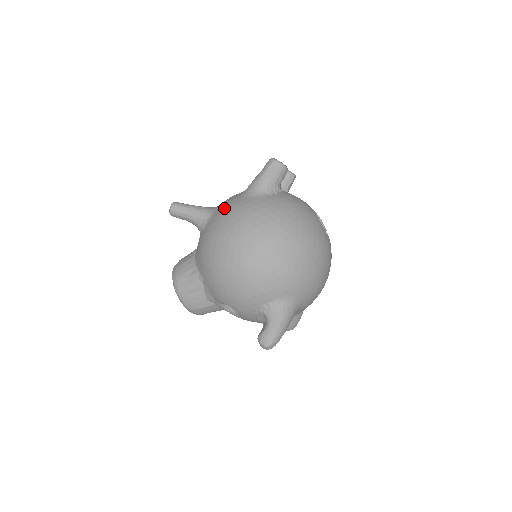
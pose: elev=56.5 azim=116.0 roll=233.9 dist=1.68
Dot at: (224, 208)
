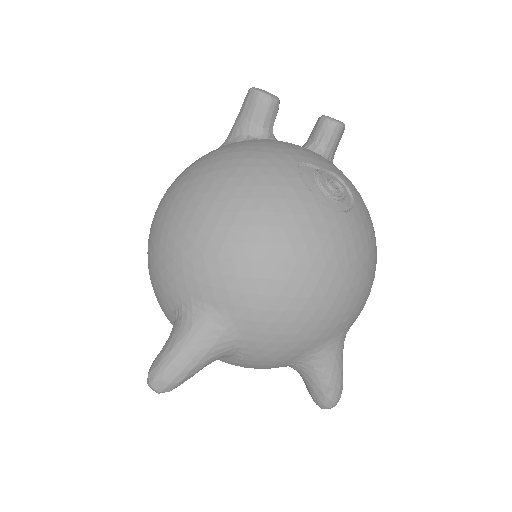
Dot at: occluded
